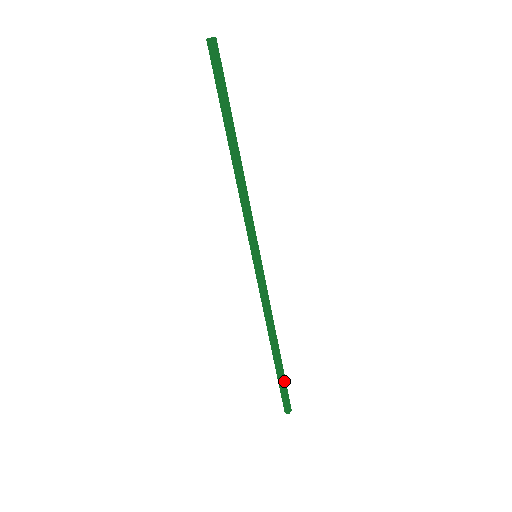
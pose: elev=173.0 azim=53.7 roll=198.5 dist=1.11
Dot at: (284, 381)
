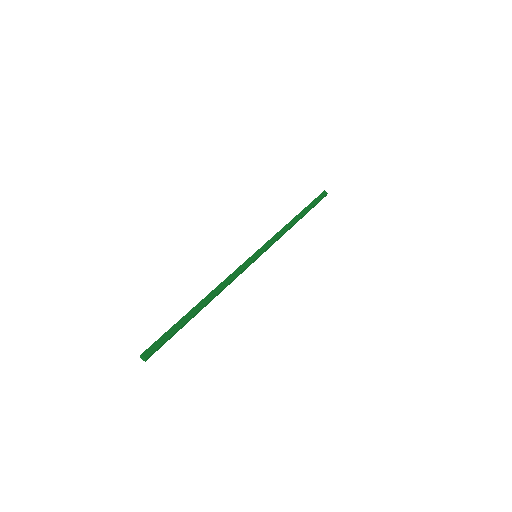
Dot at: (175, 329)
